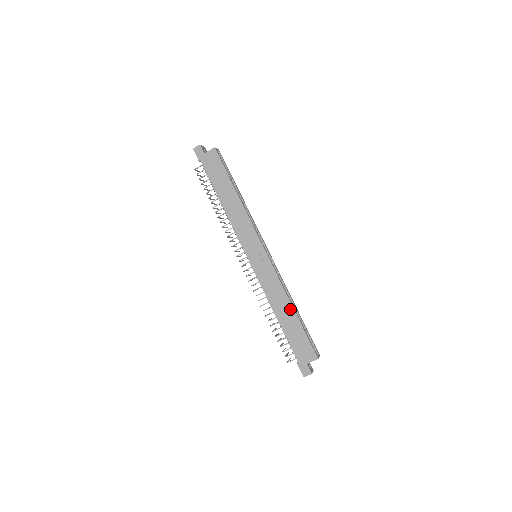
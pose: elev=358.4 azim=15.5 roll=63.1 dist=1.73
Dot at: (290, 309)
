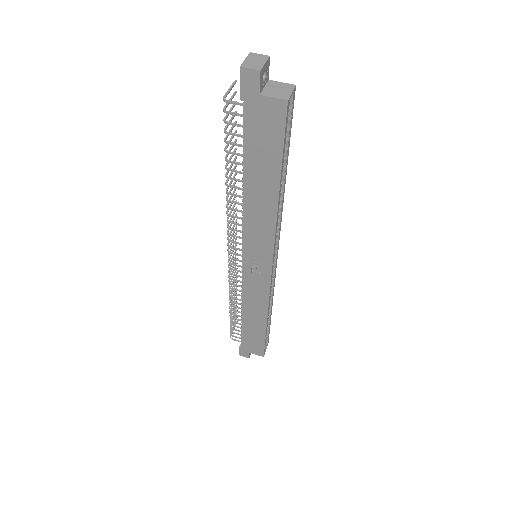
Dot at: (262, 322)
